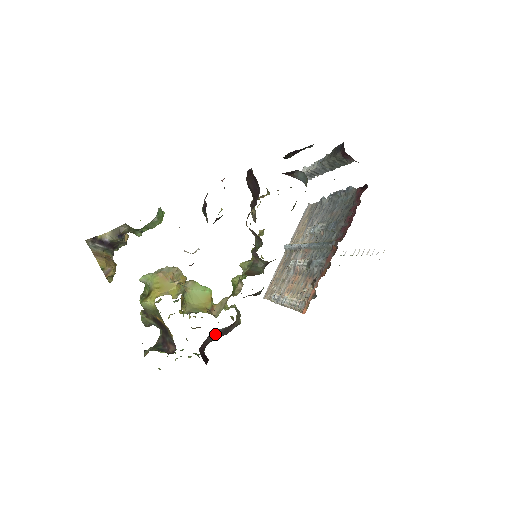
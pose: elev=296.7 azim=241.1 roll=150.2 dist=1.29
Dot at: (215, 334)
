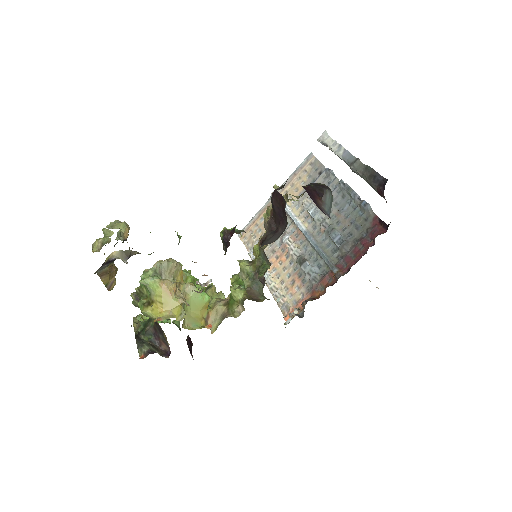
Dot at: occluded
